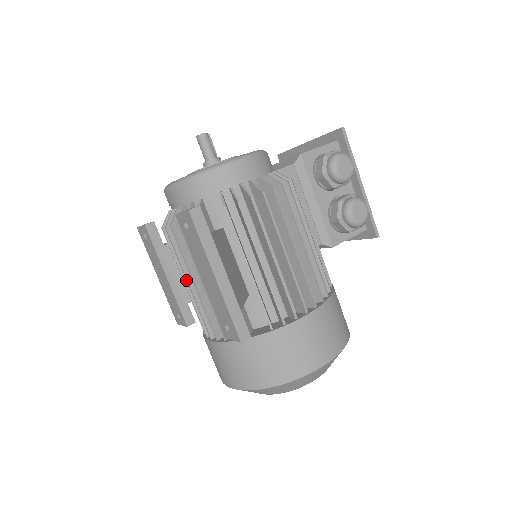
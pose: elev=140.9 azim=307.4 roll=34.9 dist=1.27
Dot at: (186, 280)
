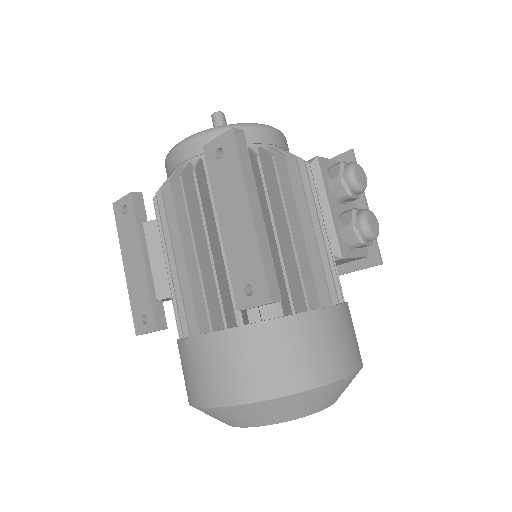
Dot at: (182, 250)
